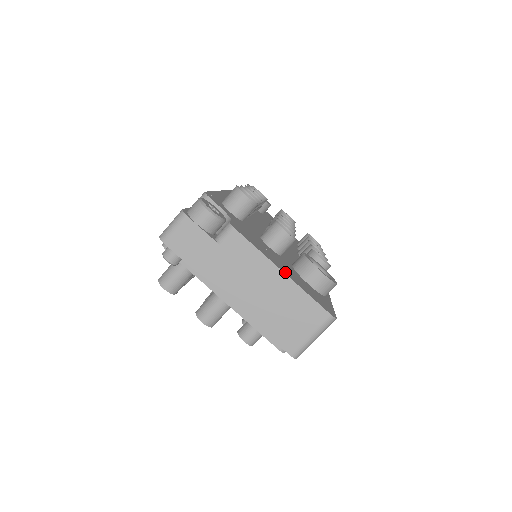
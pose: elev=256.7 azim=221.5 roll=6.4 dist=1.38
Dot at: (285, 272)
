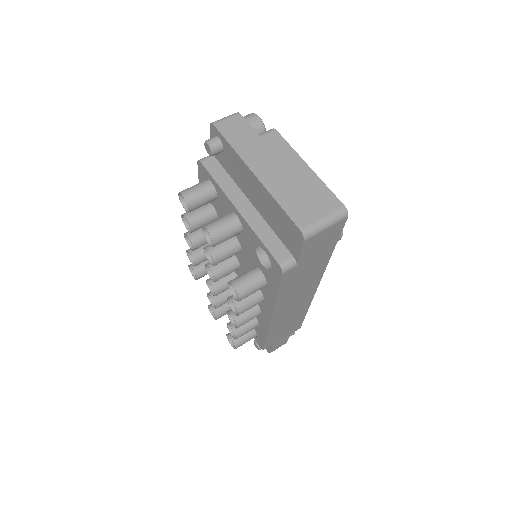
Dot at: (309, 171)
